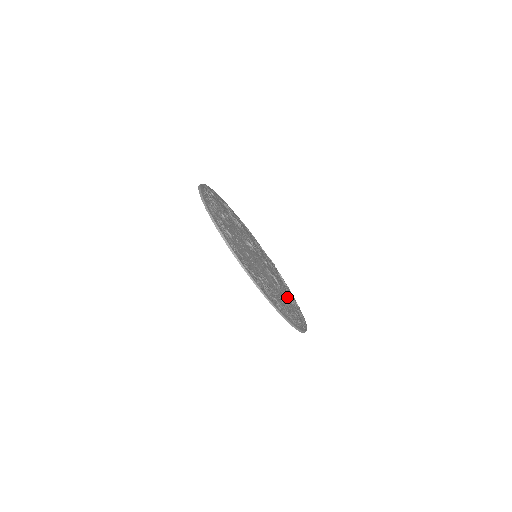
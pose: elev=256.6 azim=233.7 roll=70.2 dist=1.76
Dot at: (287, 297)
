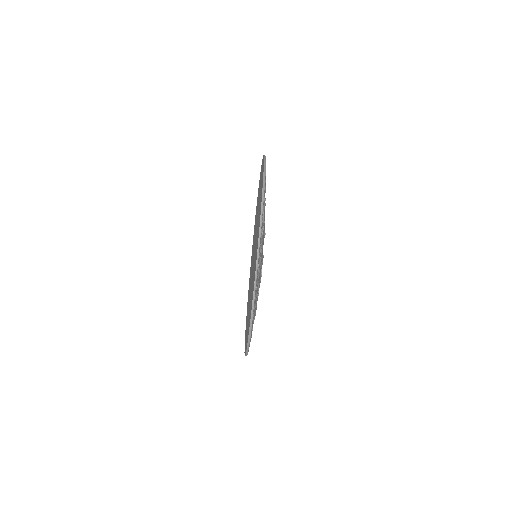
Dot at: occluded
